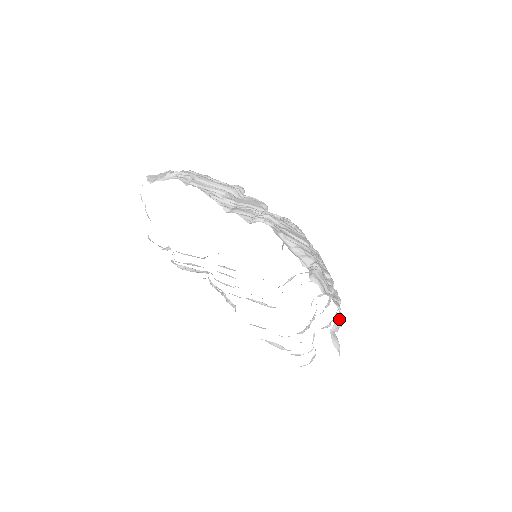
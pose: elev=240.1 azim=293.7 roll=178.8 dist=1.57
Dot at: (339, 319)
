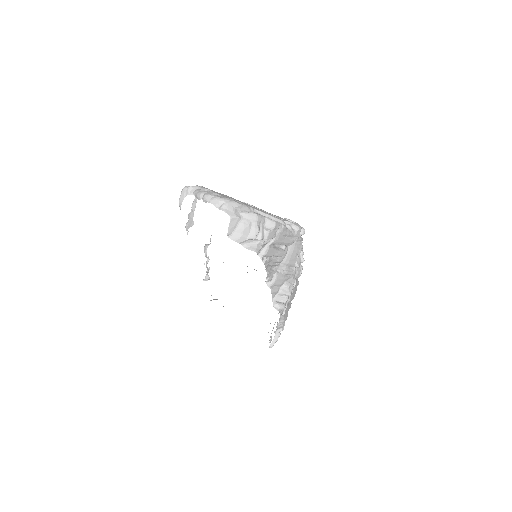
Dot at: occluded
